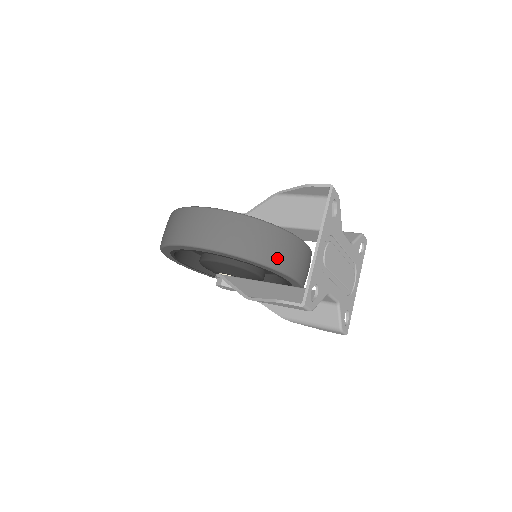
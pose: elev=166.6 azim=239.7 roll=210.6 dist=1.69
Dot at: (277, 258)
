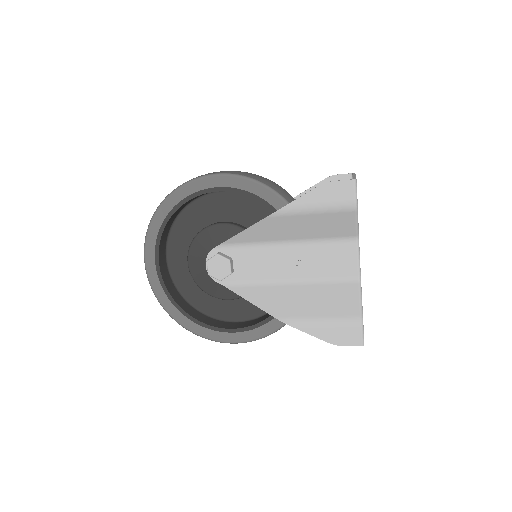
Dot at: occluded
